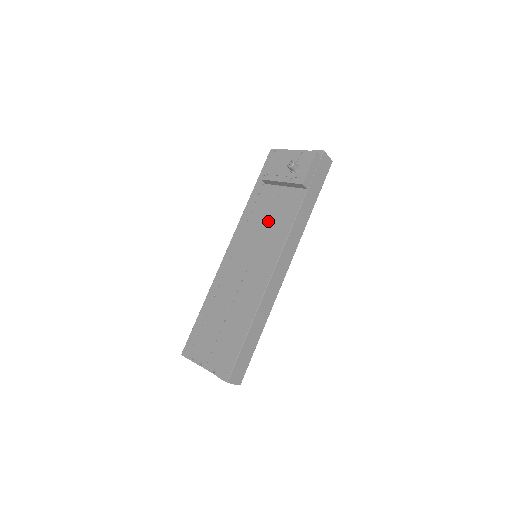
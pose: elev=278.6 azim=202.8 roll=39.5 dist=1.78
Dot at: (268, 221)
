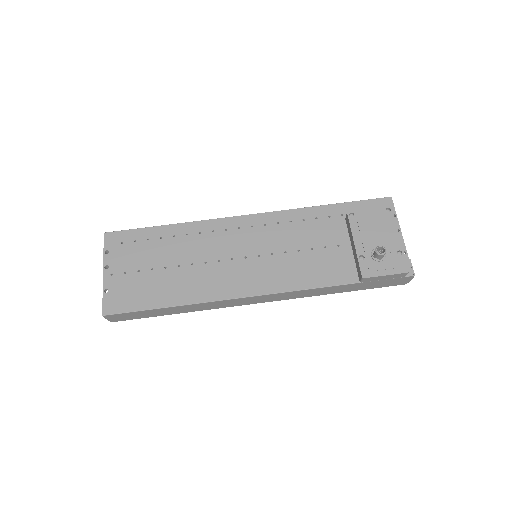
Dot at: (302, 252)
